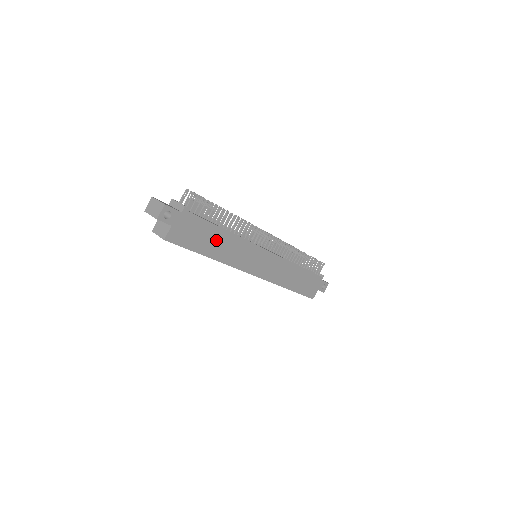
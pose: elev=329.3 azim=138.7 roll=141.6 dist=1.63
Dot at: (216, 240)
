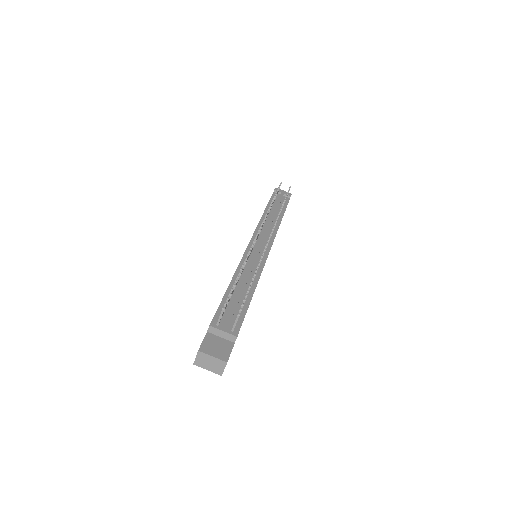
Dot at: occluded
